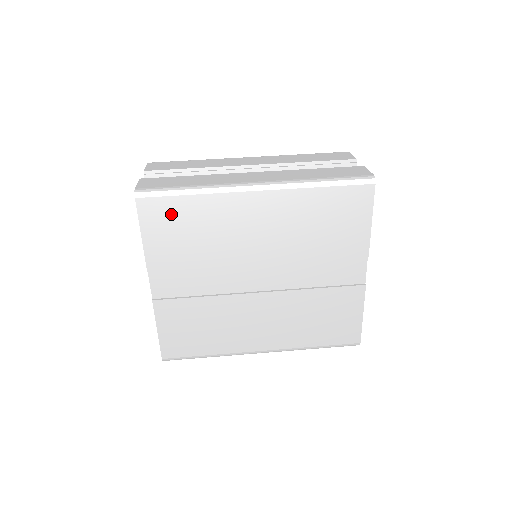
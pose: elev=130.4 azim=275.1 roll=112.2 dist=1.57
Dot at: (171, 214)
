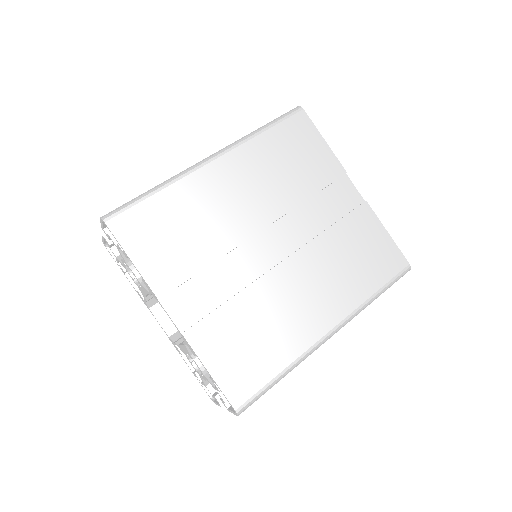
Dot at: (149, 221)
